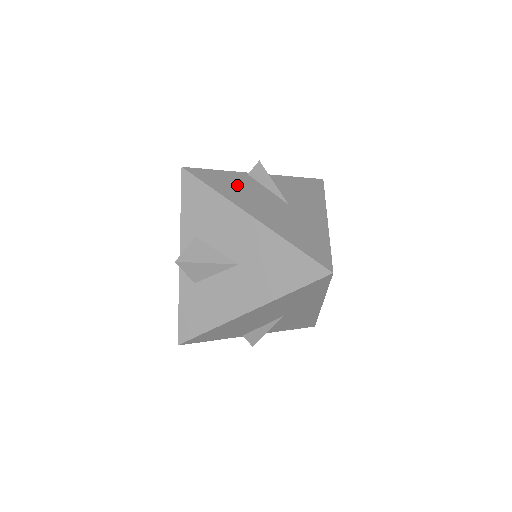
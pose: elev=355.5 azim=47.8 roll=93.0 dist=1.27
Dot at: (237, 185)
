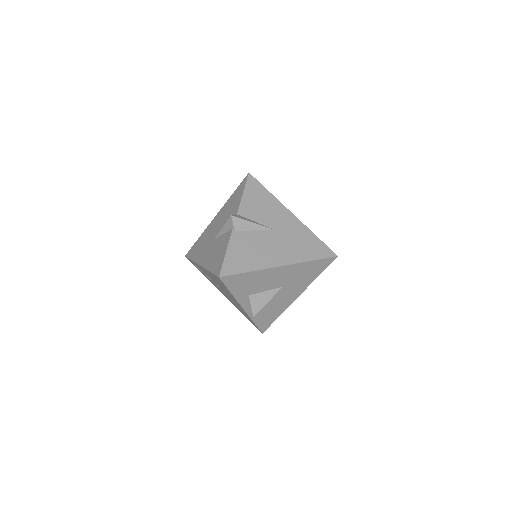
Dot at: (247, 251)
